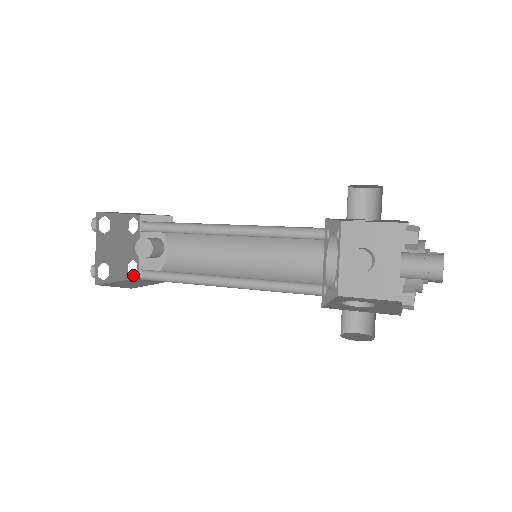
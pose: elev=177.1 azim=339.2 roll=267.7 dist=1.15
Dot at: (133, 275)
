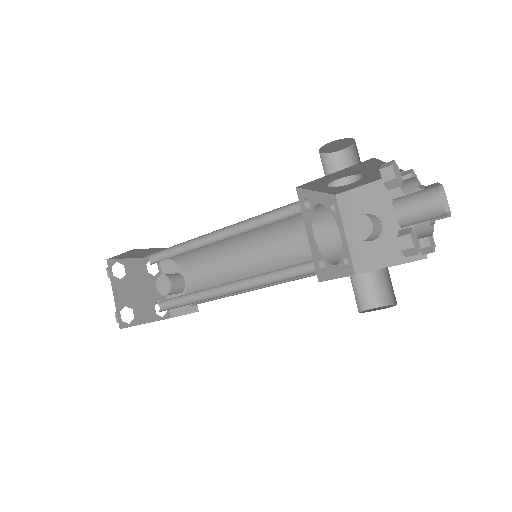
Dot at: (163, 316)
